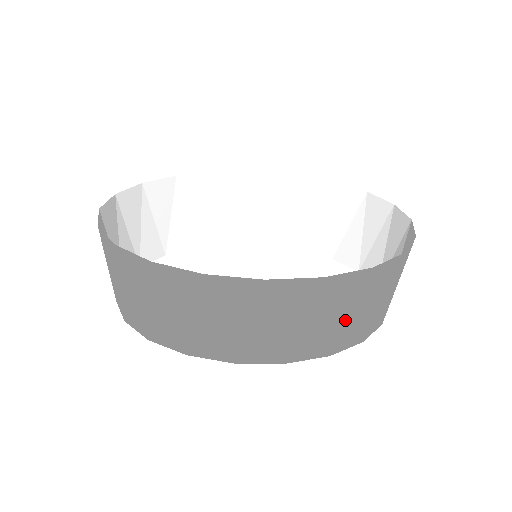
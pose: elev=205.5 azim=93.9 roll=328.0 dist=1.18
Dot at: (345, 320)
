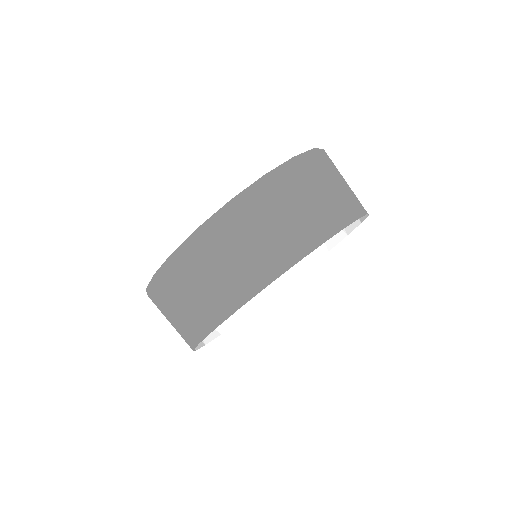
Dot at: (284, 222)
